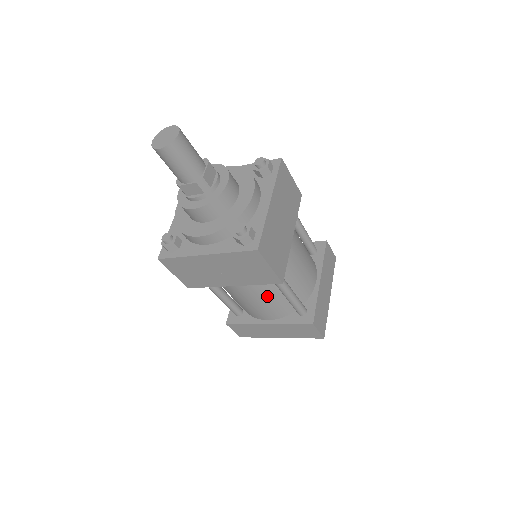
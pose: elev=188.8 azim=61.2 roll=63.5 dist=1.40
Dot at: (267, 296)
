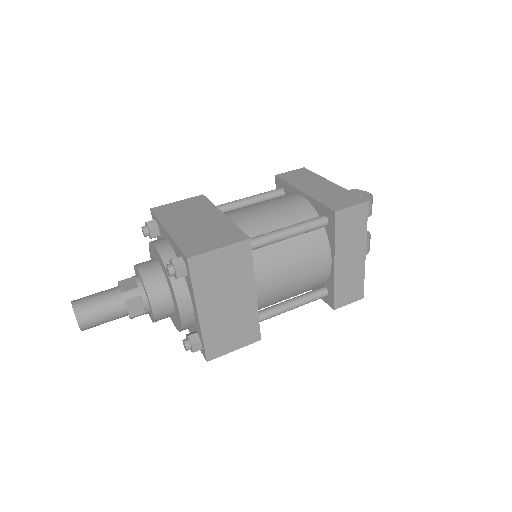
Dot at: occluded
